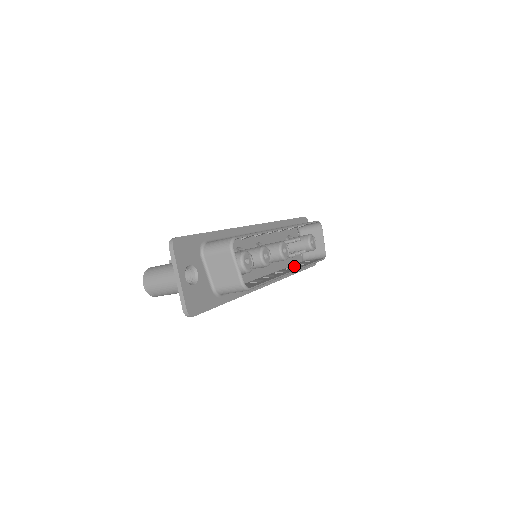
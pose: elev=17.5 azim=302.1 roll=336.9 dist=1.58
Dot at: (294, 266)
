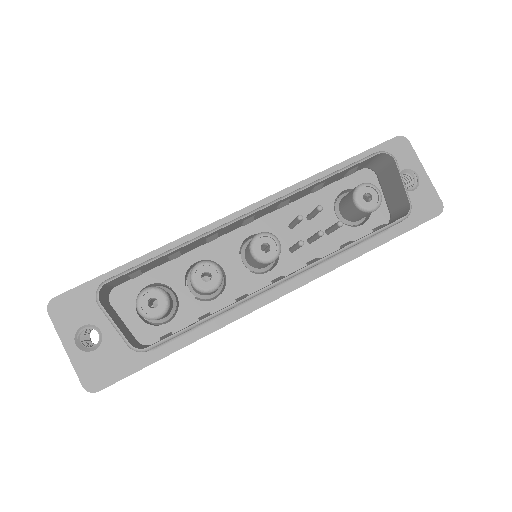
Dot at: occluded
